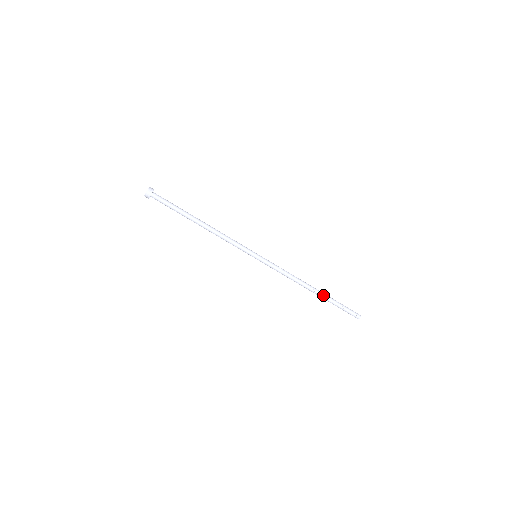
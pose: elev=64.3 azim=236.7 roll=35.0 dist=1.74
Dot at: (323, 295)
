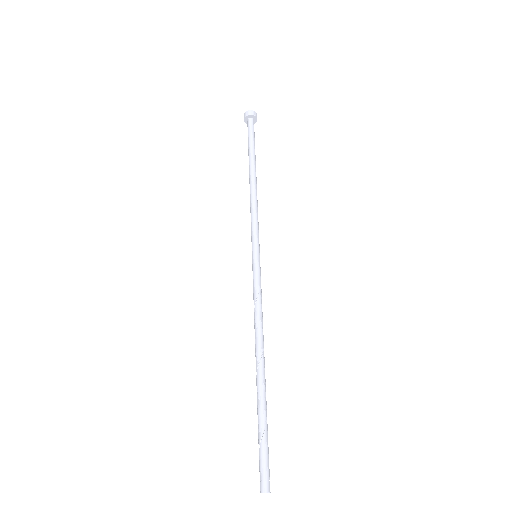
Dot at: (260, 388)
